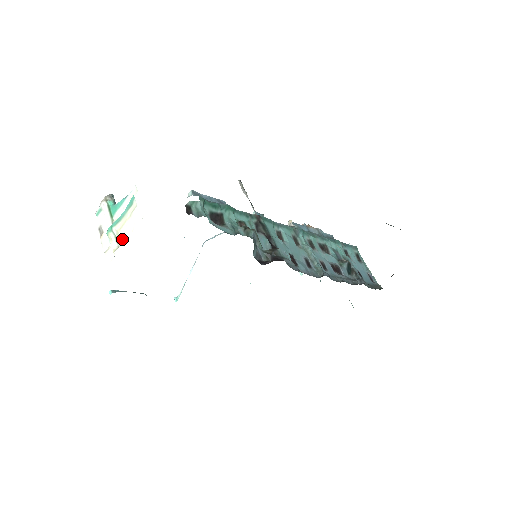
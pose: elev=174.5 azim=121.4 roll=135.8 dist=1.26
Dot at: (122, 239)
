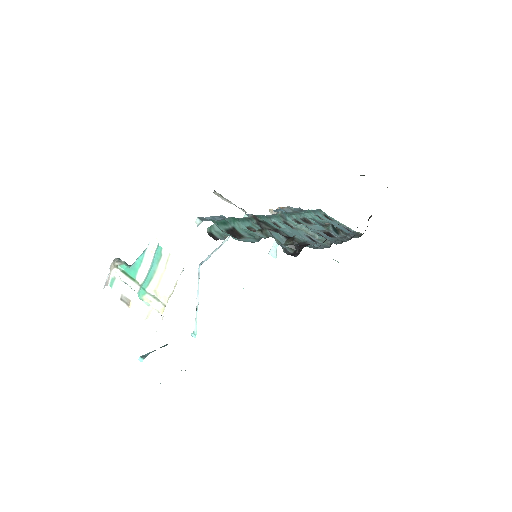
Dot at: (165, 295)
